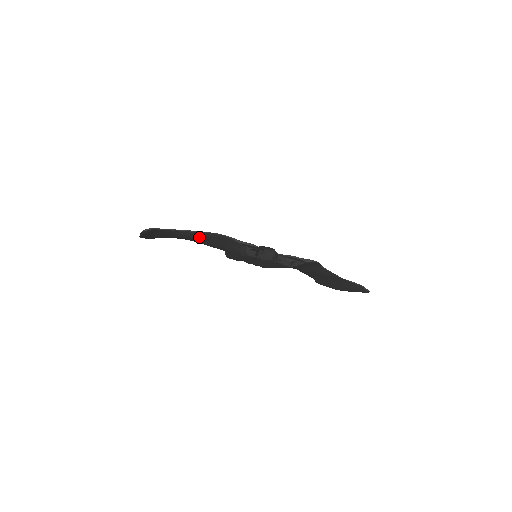
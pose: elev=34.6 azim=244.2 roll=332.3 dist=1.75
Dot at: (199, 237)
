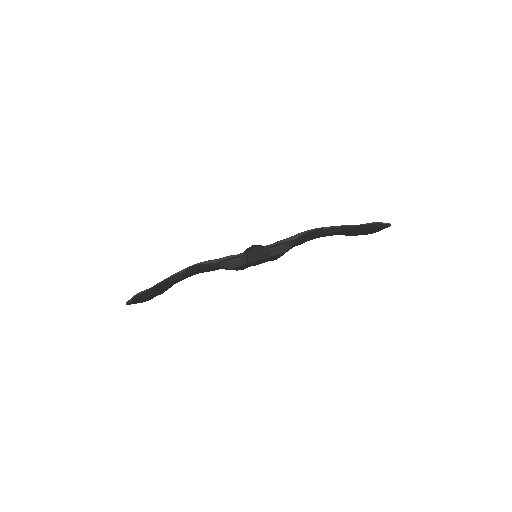
Dot at: (188, 274)
